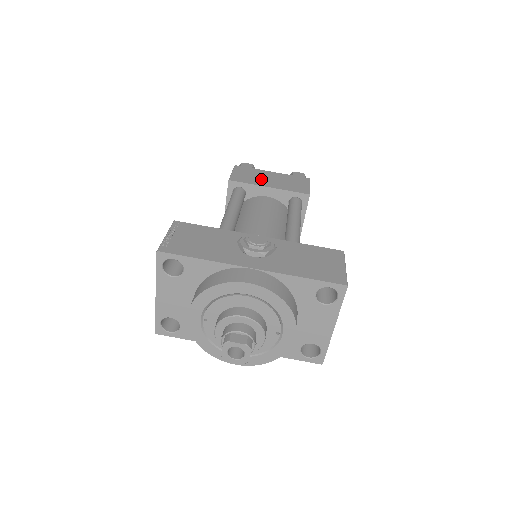
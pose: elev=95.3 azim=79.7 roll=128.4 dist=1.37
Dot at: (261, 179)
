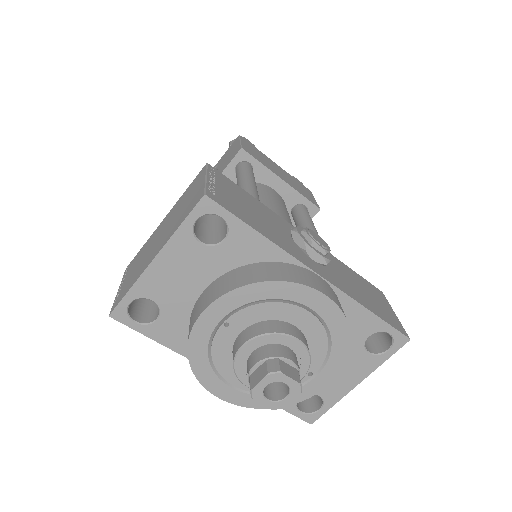
Dot at: (271, 166)
